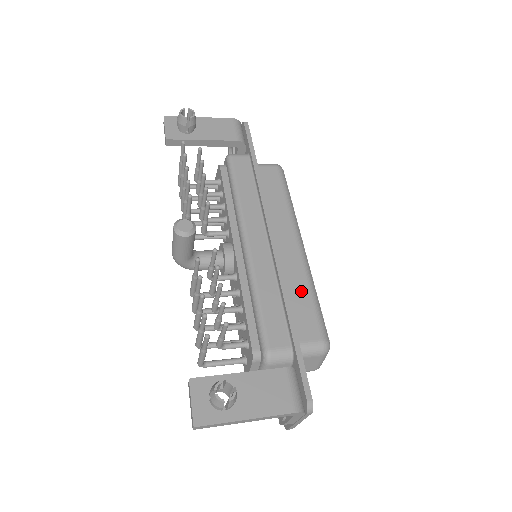
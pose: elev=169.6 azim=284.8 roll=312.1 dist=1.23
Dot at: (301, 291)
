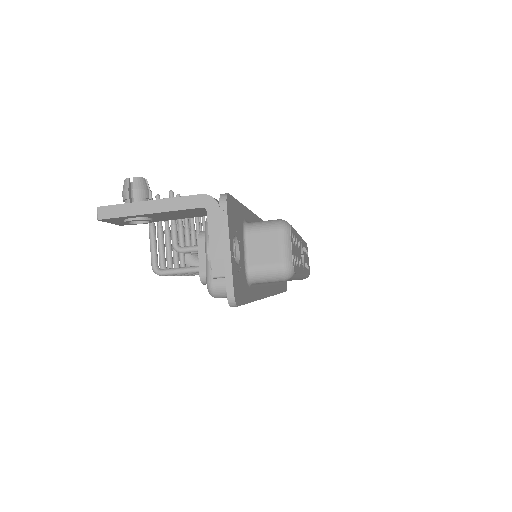
Dot at: occluded
